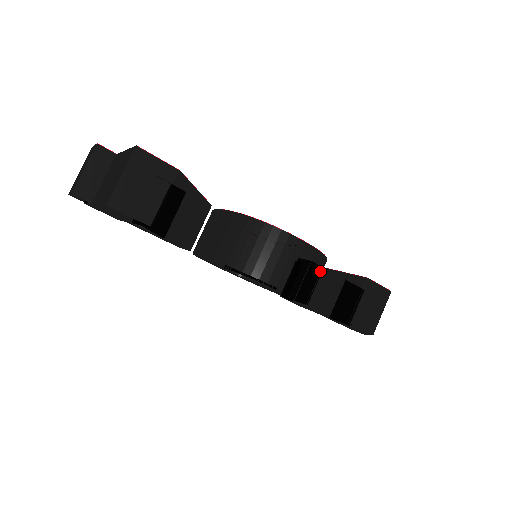
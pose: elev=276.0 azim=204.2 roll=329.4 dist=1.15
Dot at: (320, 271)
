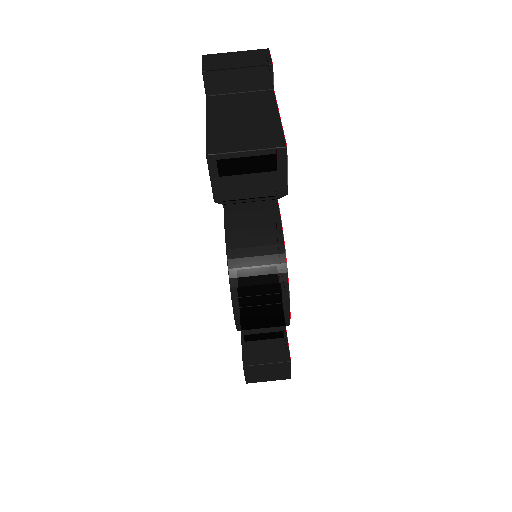
Dot at: occluded
